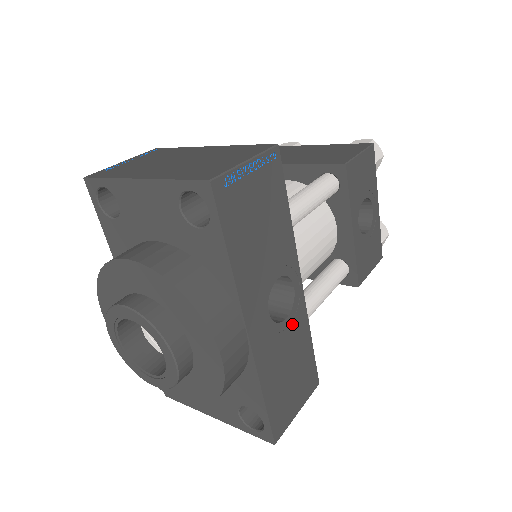
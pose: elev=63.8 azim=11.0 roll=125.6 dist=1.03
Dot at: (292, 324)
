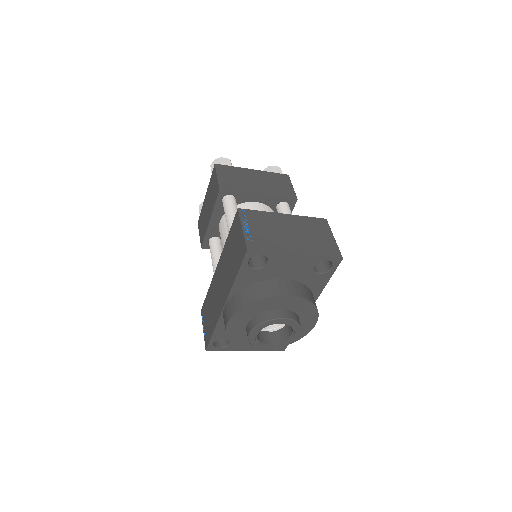
Dot at: occluded
